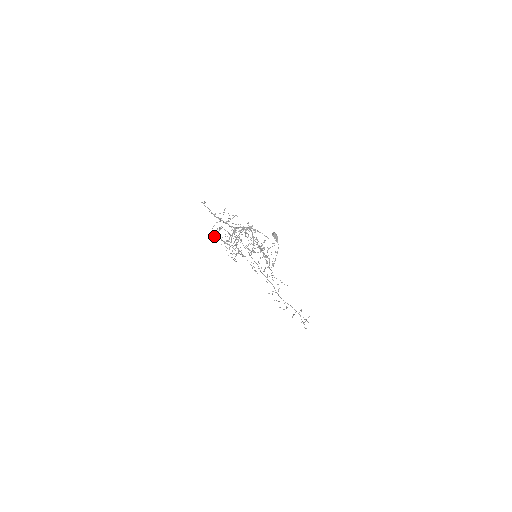
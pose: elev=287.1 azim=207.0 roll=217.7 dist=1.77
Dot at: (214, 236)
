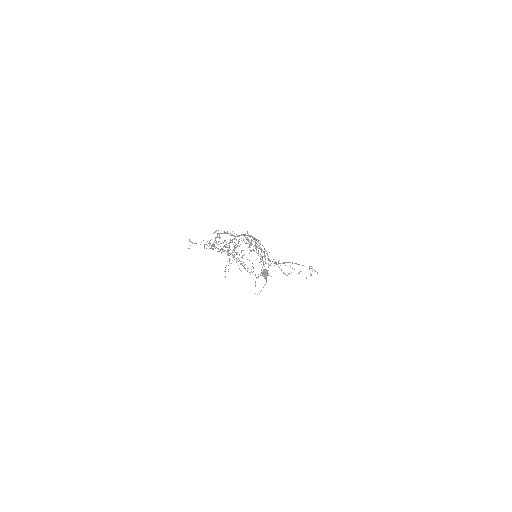
Dot at: (210, 244)
